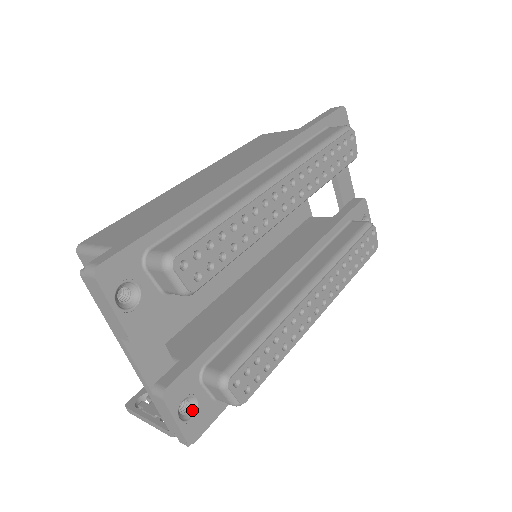
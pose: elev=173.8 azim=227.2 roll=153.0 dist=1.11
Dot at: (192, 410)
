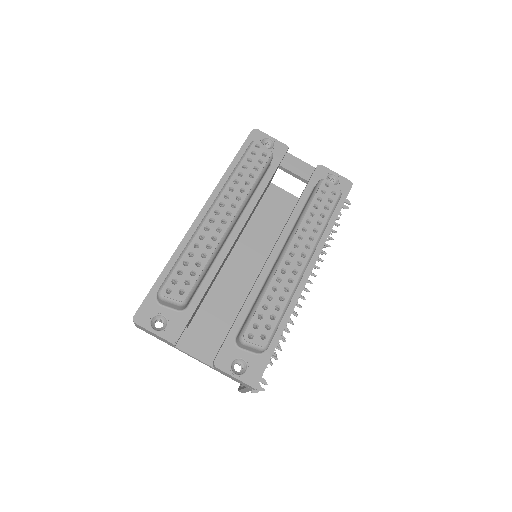
Dot at: (245, 367)
